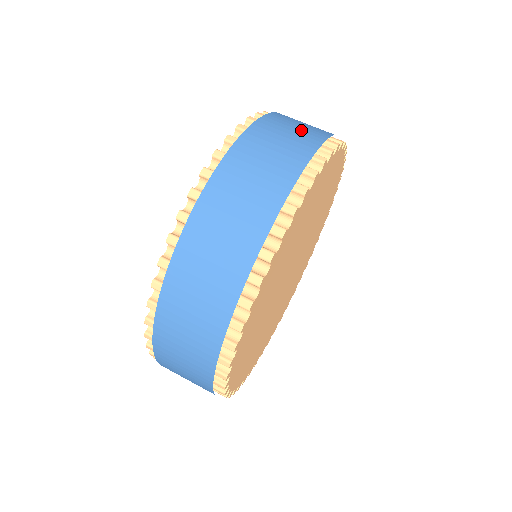
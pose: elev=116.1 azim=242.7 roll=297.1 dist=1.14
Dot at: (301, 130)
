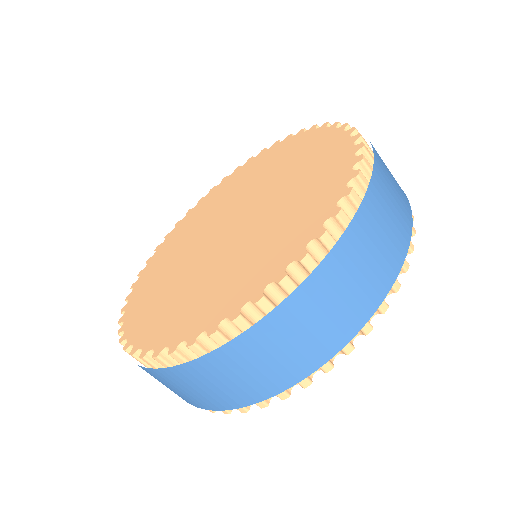
Dot at: (223, 390)
